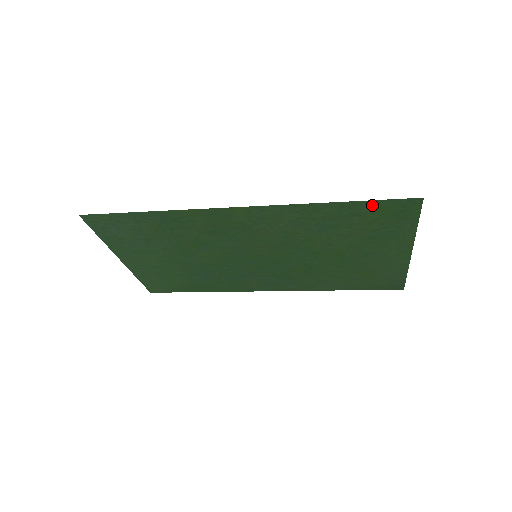
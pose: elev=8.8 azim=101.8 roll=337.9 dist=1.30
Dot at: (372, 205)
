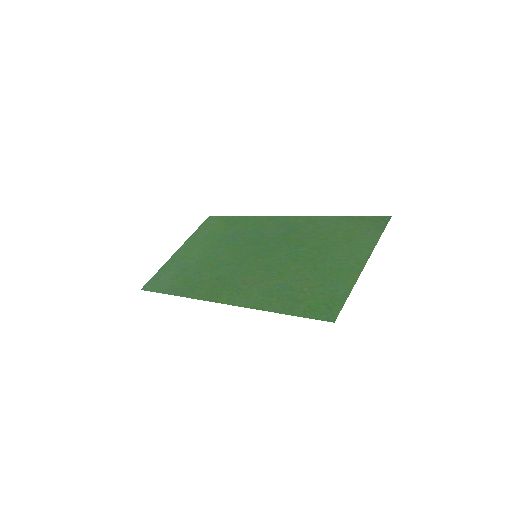
Dot at: (303, 312)
